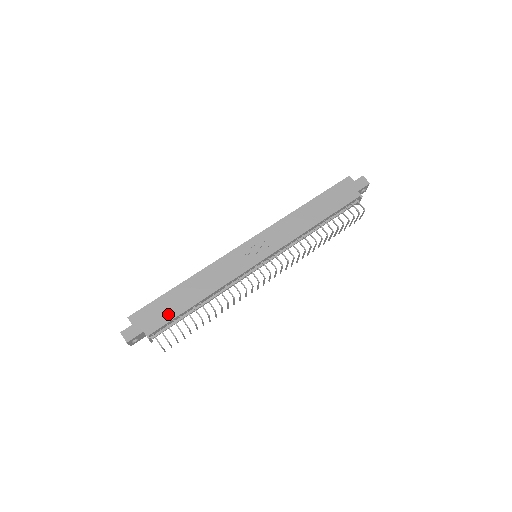
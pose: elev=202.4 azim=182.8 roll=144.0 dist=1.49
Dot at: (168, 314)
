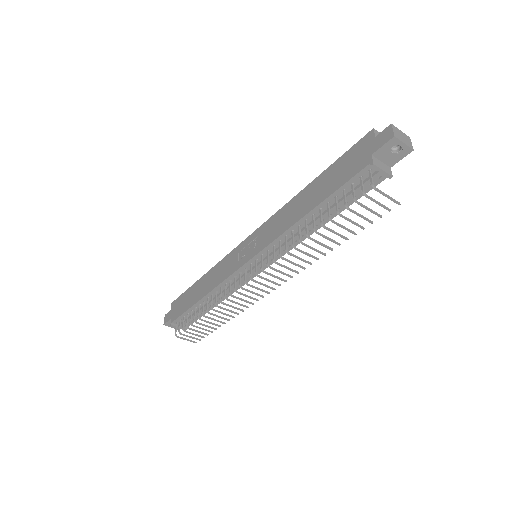
Dot at: (184, 307)
